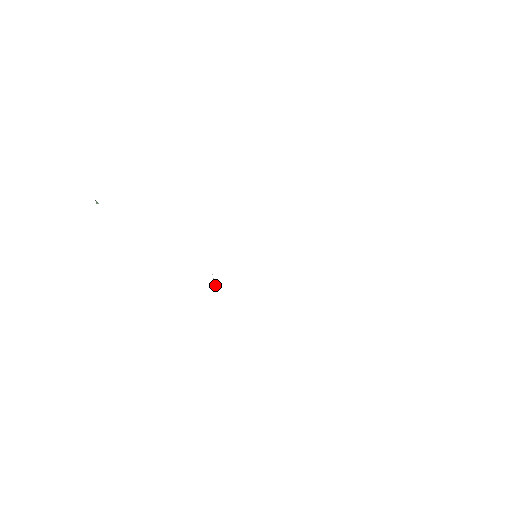
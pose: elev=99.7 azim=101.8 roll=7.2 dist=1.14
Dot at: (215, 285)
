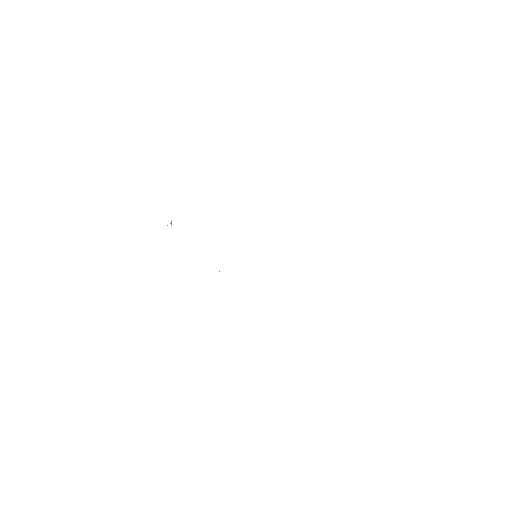
Dot at: occluded
